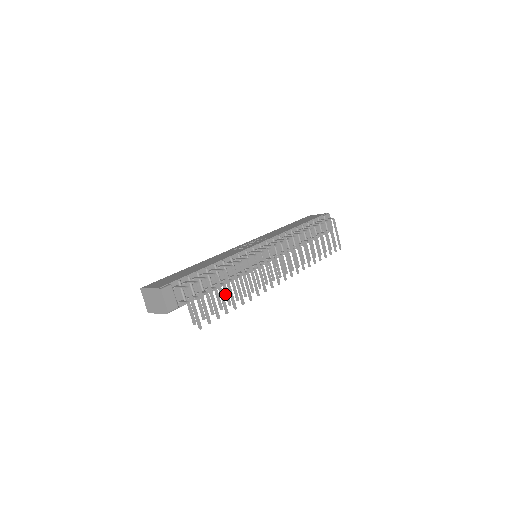
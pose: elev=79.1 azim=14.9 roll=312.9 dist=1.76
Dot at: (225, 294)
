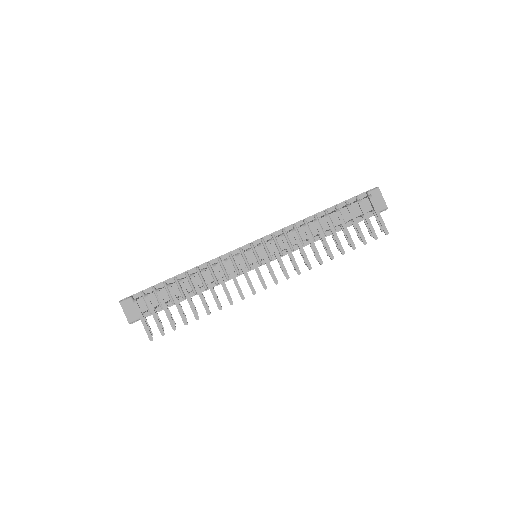
Dot at: occluded
